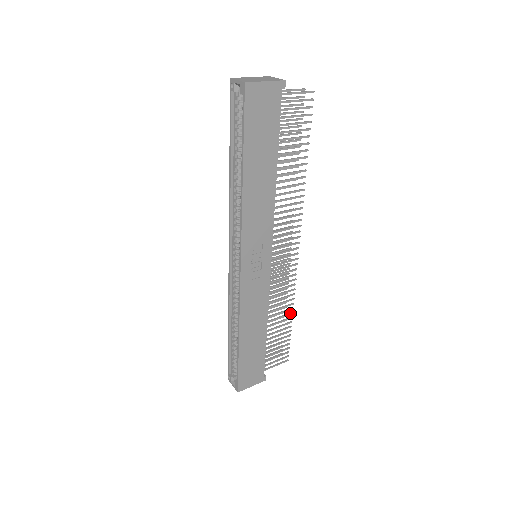
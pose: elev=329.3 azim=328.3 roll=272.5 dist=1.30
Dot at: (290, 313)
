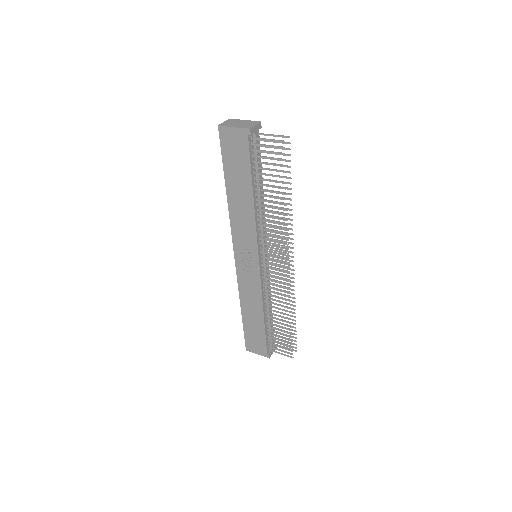
Dot at: (289, 318)
